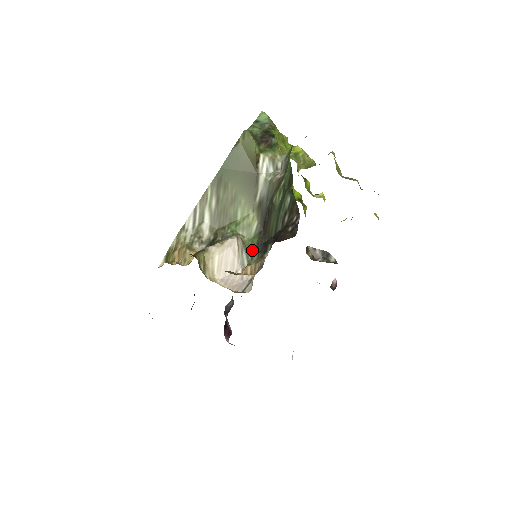
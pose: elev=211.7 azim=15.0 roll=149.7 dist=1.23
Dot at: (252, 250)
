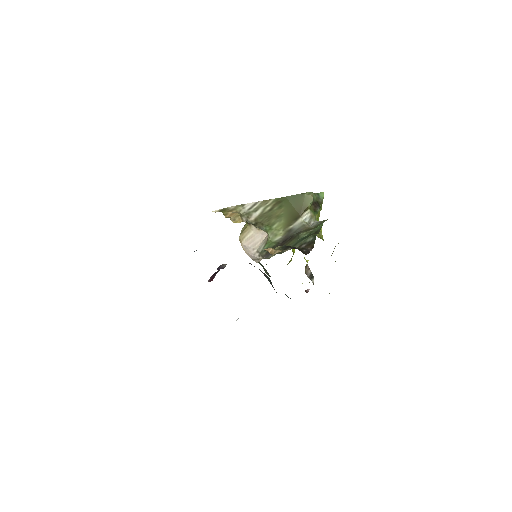
Dot at: (268, 247)
